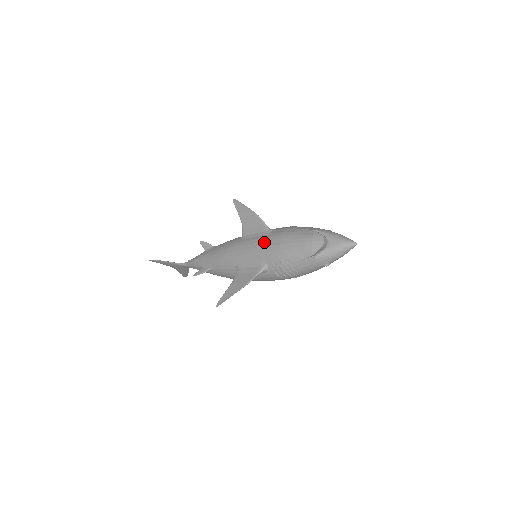
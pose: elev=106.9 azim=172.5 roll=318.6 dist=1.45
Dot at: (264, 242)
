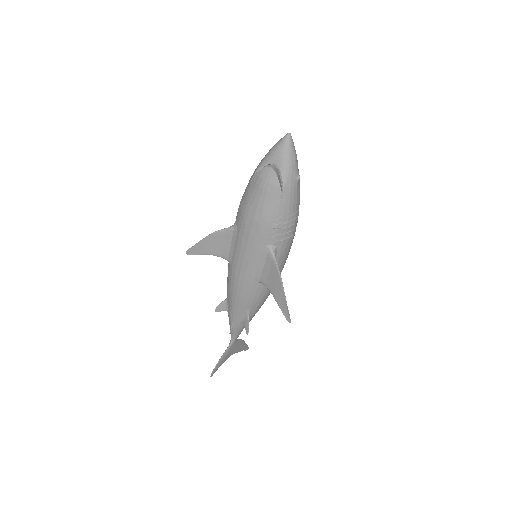
Dot at: (243, 238)
